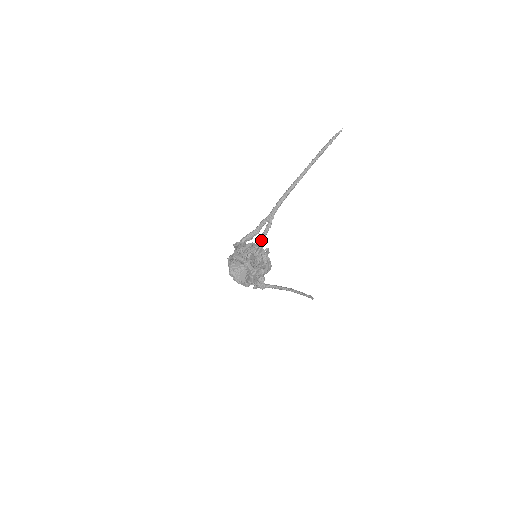
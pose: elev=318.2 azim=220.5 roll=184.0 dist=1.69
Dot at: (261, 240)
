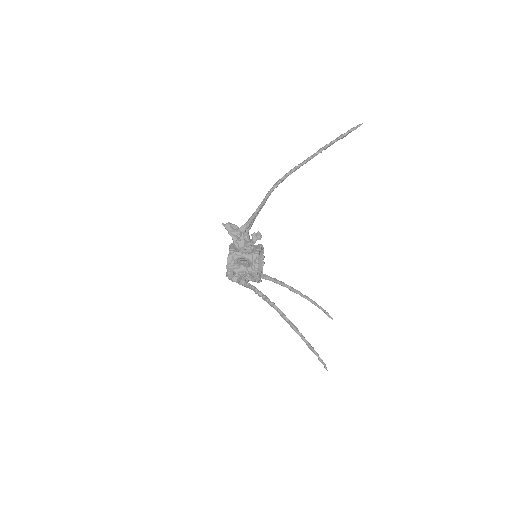
Dot at: (249, 219)
